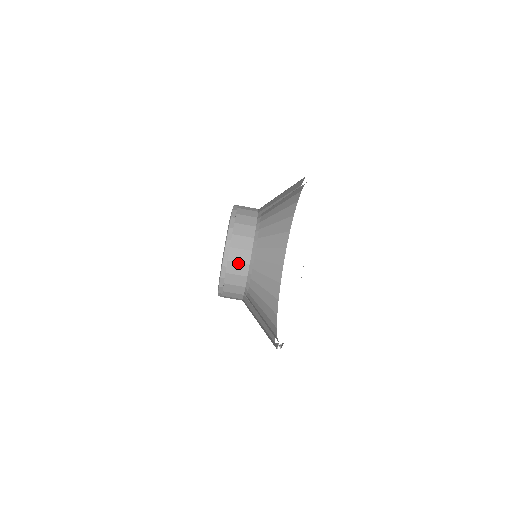
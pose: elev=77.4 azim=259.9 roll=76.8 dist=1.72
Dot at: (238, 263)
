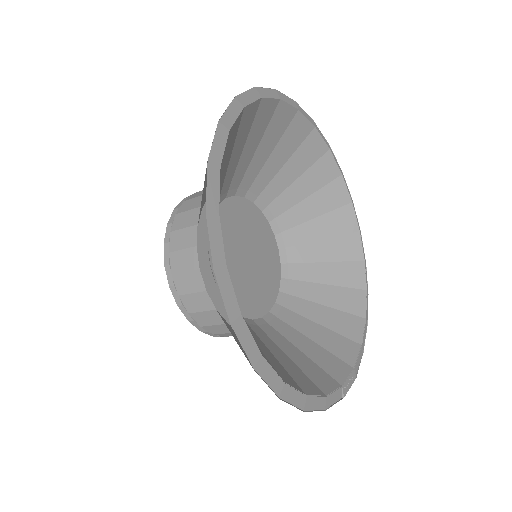
Dot at: (202, 312)
